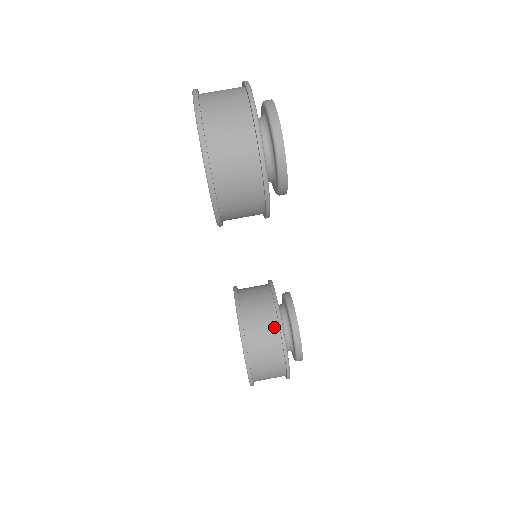
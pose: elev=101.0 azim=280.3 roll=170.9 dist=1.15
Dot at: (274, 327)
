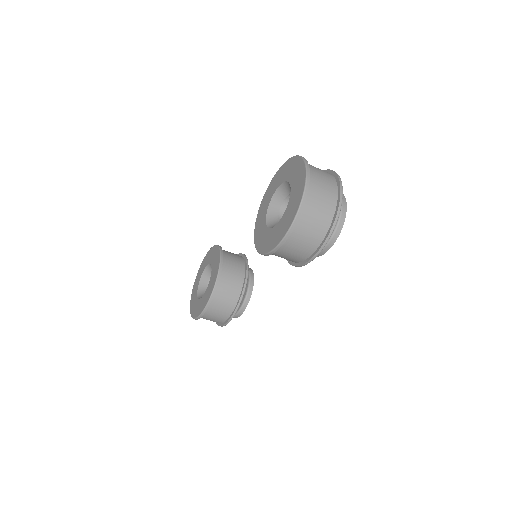
Dot at: (235, 299)
